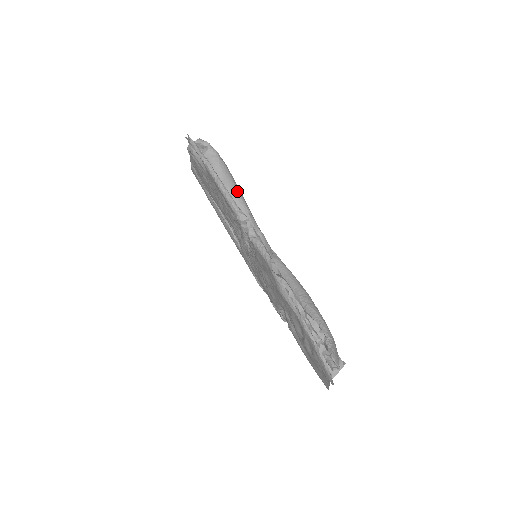
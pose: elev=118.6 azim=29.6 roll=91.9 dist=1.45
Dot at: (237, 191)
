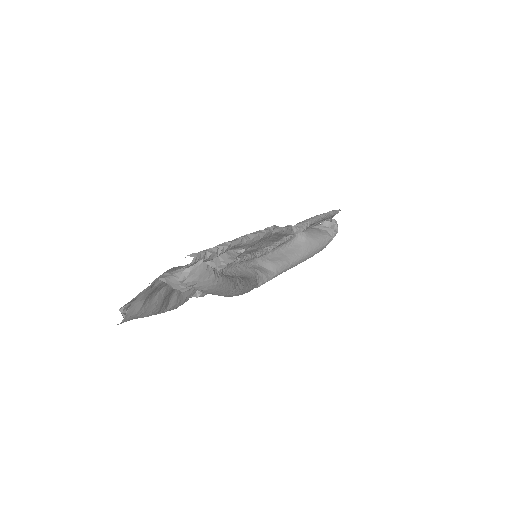
Dot at: (306, 253)
